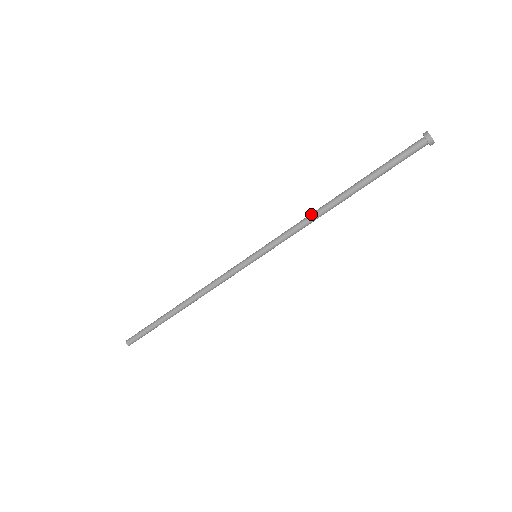
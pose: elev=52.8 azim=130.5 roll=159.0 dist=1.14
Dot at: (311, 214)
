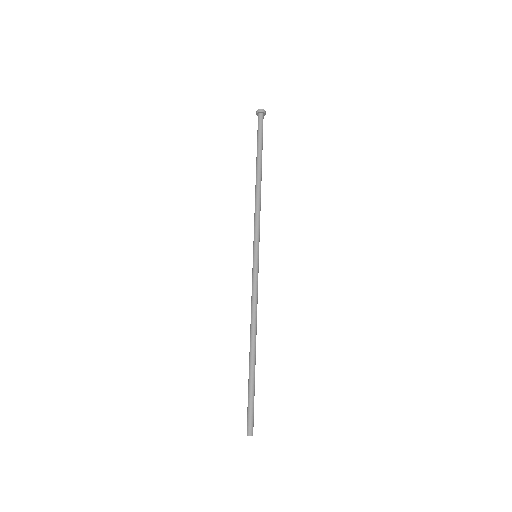
Dot at: (255, 199)
